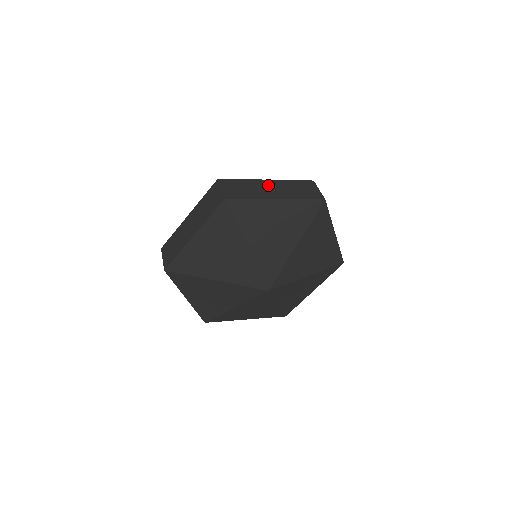
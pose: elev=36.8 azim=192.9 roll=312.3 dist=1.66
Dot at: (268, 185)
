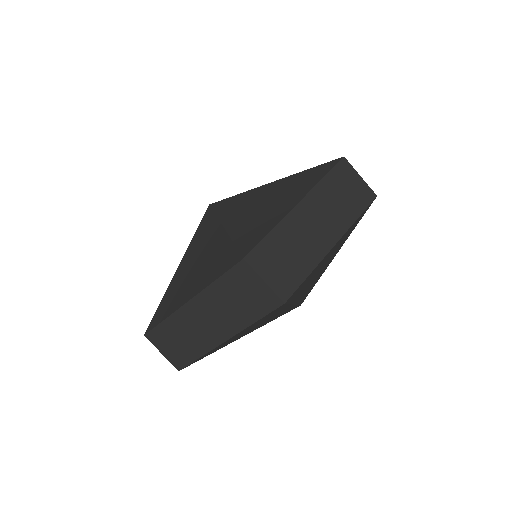
Dot at: (307, 218)
